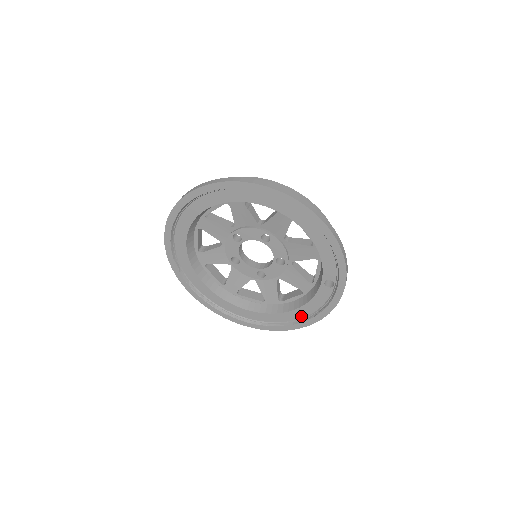
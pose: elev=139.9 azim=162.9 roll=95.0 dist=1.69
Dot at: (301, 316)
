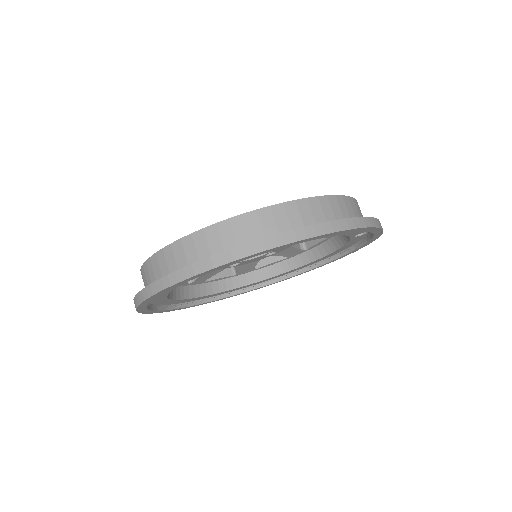
Dot at: (339, 252)
